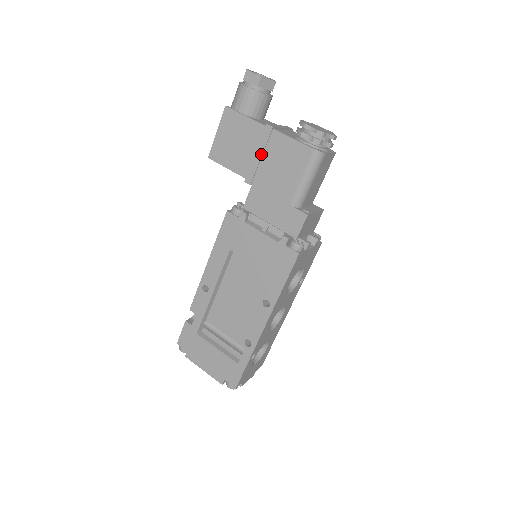
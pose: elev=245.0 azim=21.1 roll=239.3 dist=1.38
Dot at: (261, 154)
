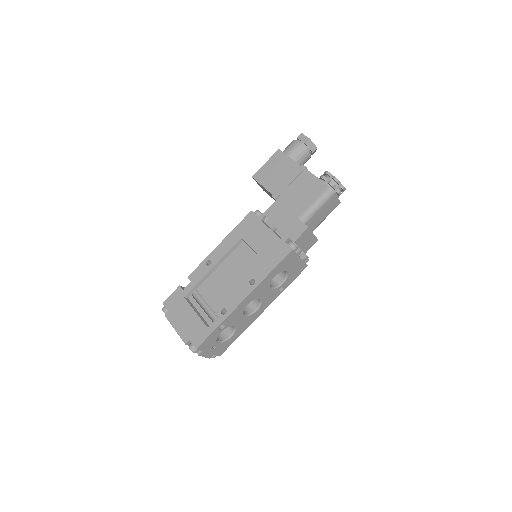
Dot at: (291, 182)
